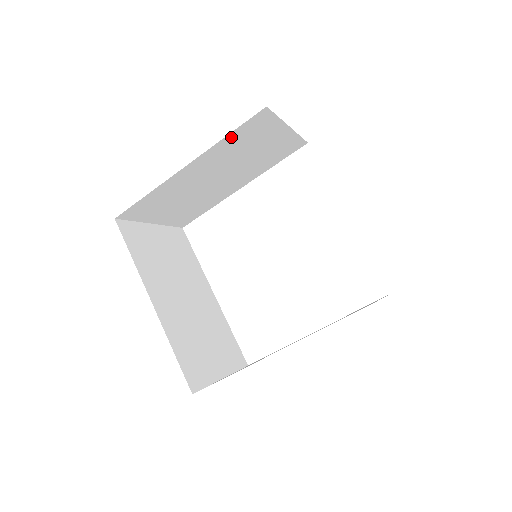
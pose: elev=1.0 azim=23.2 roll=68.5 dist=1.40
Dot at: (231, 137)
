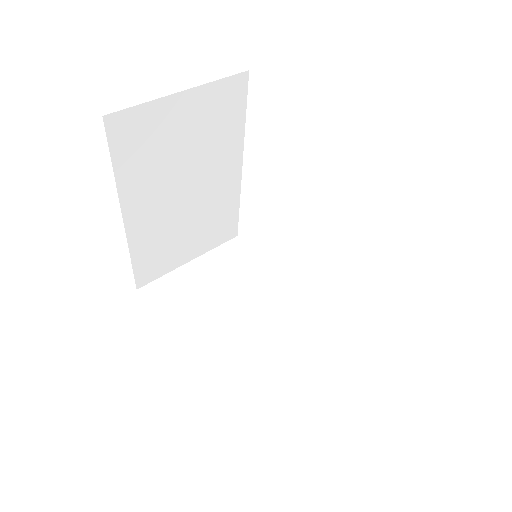
Dot at: (122, 165)
